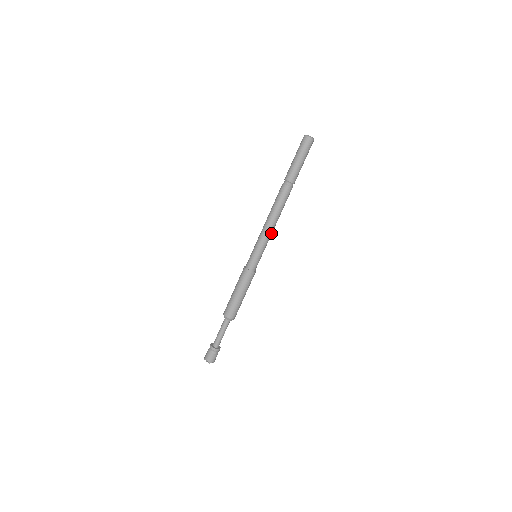
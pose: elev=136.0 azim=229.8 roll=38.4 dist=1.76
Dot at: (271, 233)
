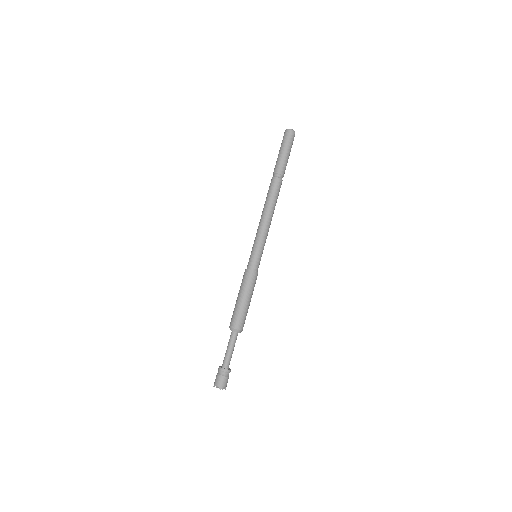
Dot at: (268, 228)
